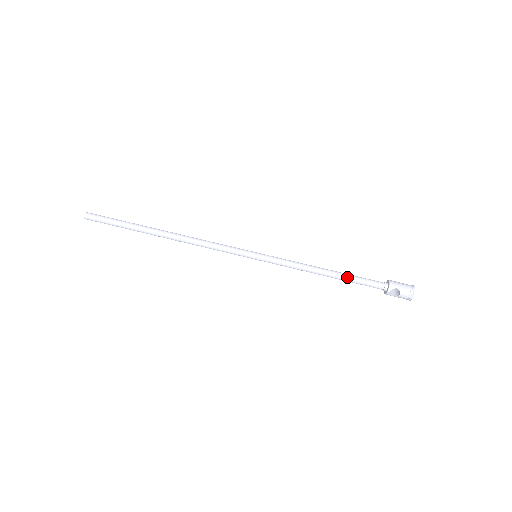
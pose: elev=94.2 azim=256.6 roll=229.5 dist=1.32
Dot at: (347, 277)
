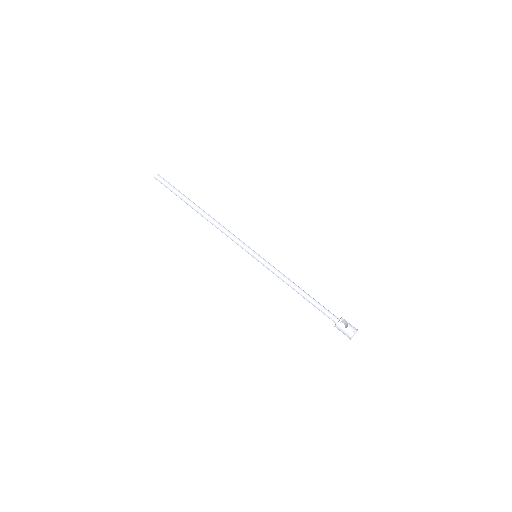
Dot at: (314, 299)
